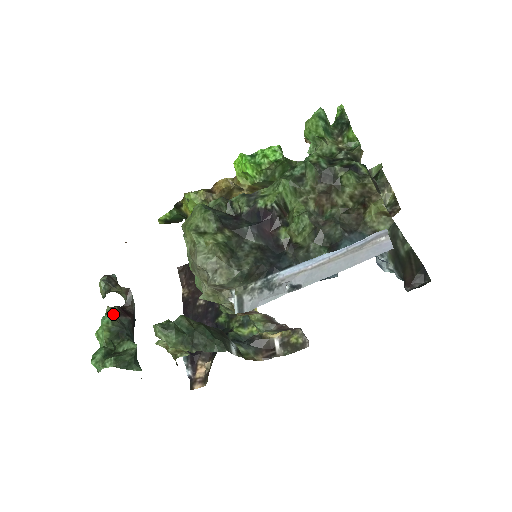
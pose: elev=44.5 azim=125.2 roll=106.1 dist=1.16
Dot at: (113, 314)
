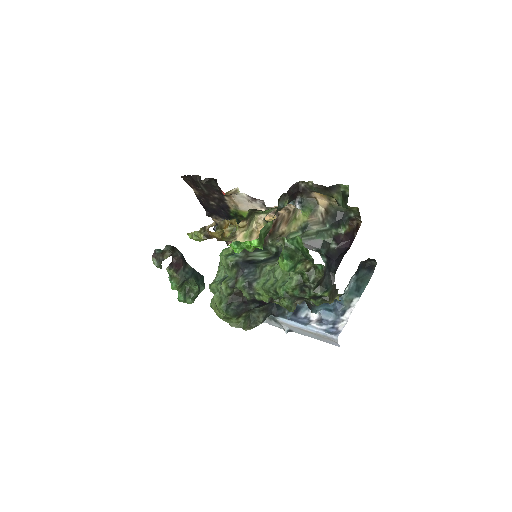
Dot at: (173, 273)
